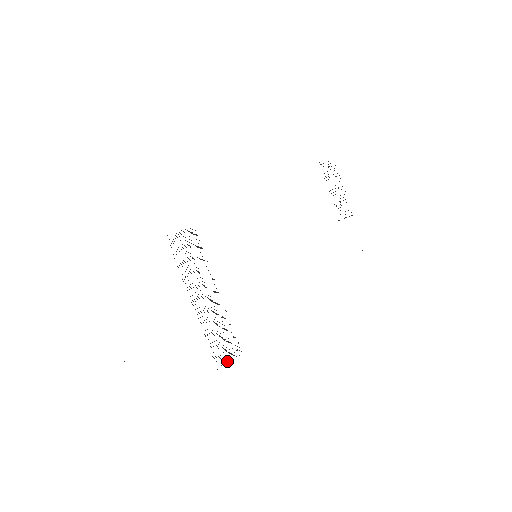
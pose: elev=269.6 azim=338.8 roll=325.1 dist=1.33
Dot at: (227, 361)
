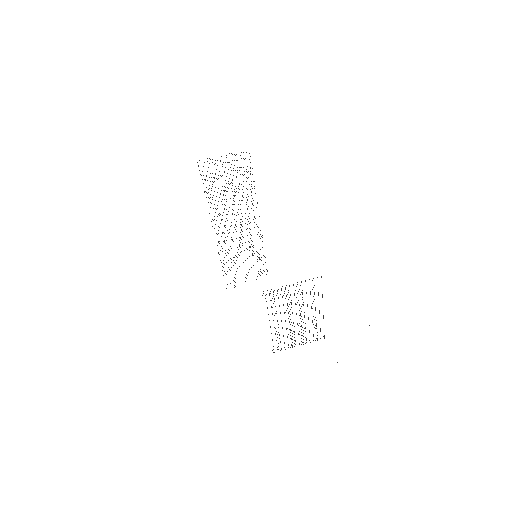
Dot at: occluded
